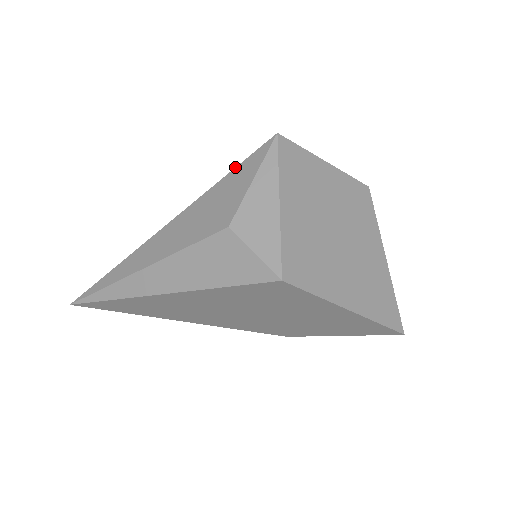
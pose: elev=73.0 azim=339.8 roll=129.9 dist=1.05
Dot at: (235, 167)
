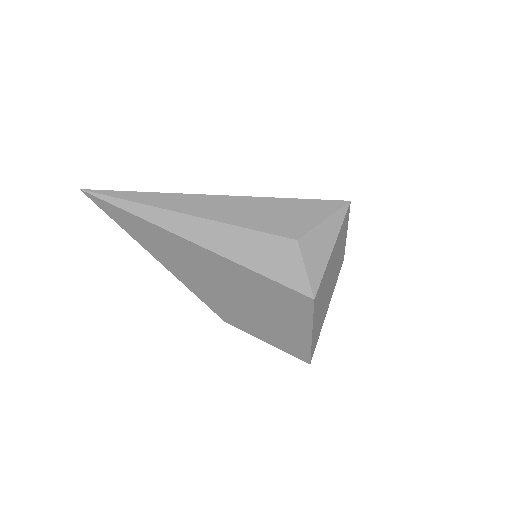
Dot at: (310, 199)
